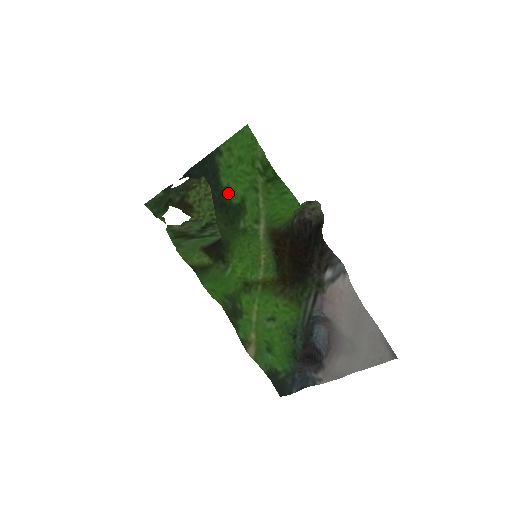
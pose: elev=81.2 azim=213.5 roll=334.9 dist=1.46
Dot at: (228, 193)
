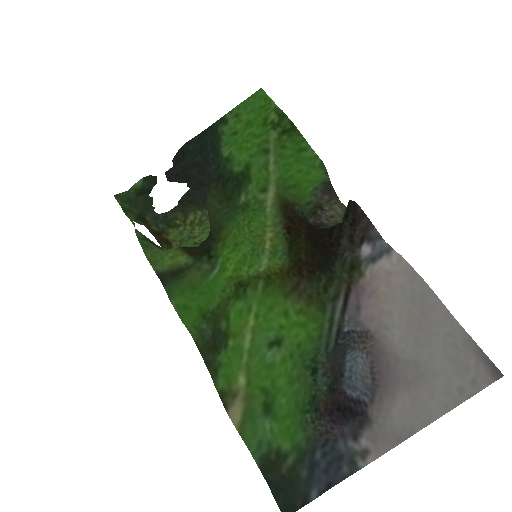
Dot at: (229, 163)
